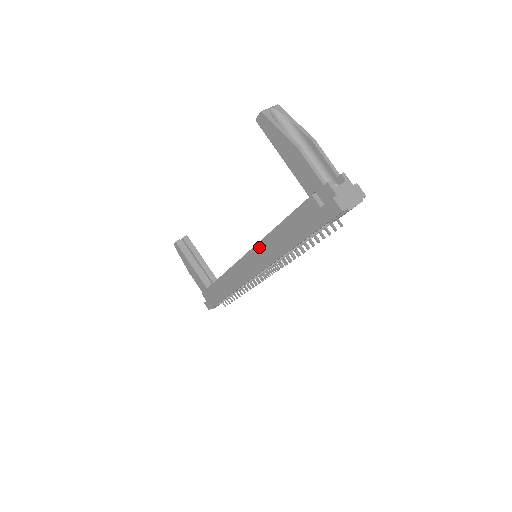
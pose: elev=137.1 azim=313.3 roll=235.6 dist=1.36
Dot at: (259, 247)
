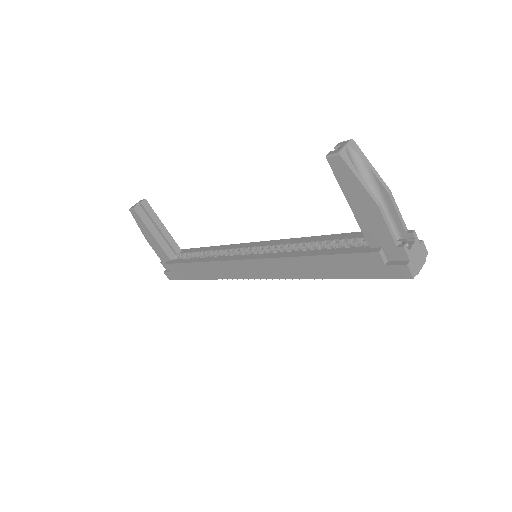
Dot at: (274, 261)
